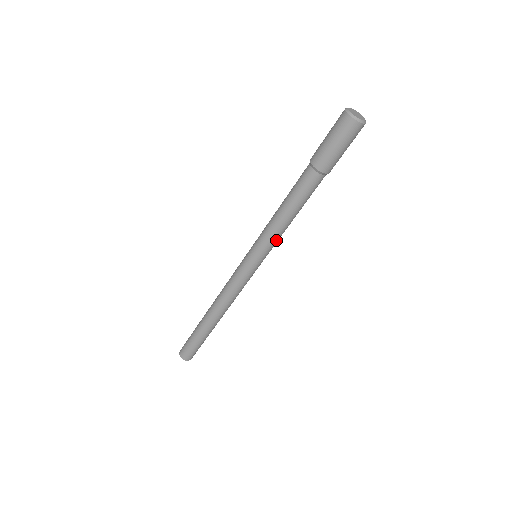
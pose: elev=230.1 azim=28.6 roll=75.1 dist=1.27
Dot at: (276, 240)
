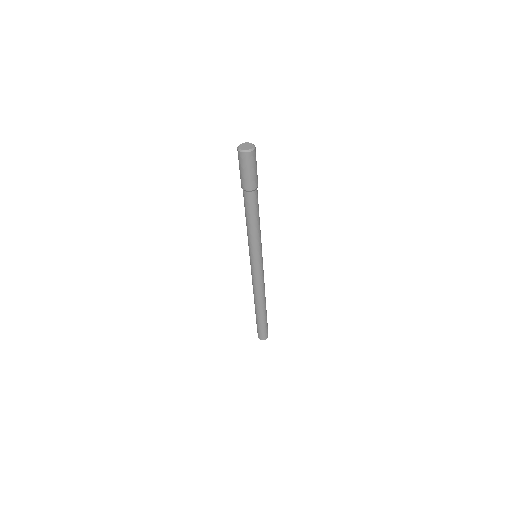
Dot at: (258, 242)
